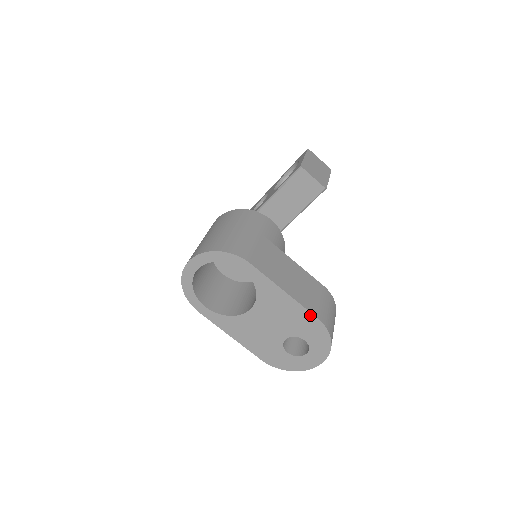
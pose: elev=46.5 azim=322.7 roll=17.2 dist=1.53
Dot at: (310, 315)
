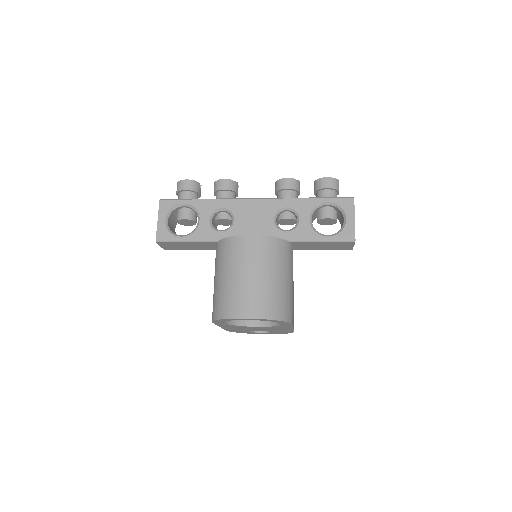
Dot at: (292, 331)
